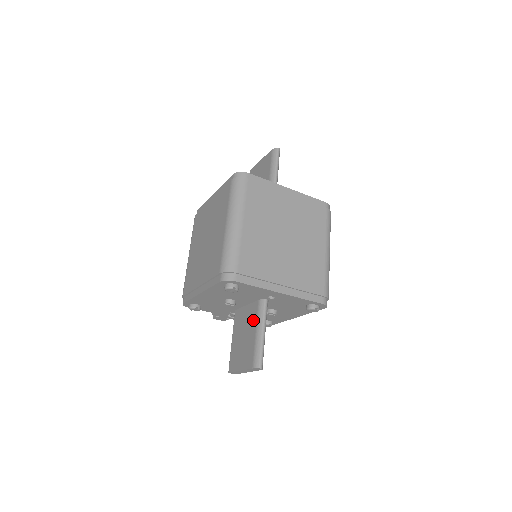
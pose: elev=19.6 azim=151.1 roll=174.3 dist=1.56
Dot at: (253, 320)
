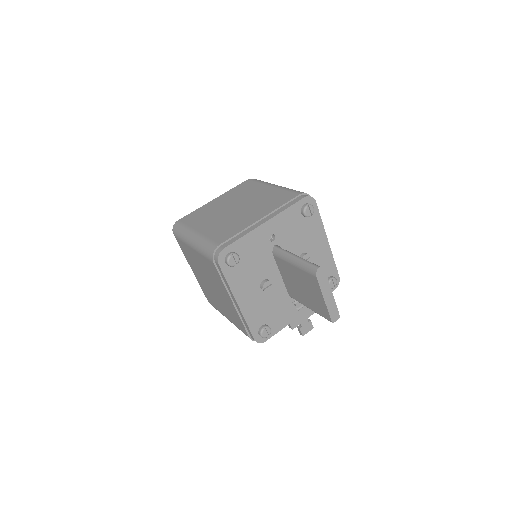
Dot at: (286, 267)
